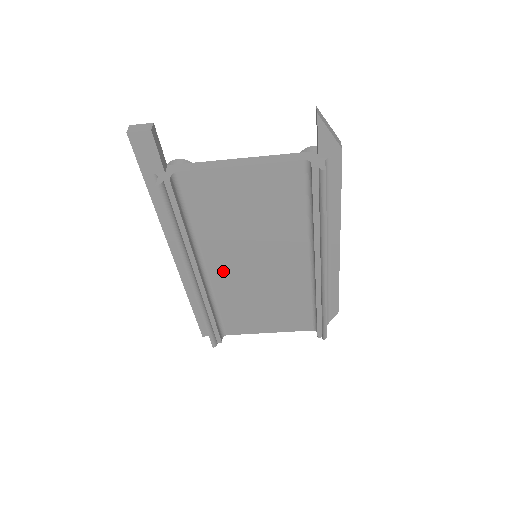
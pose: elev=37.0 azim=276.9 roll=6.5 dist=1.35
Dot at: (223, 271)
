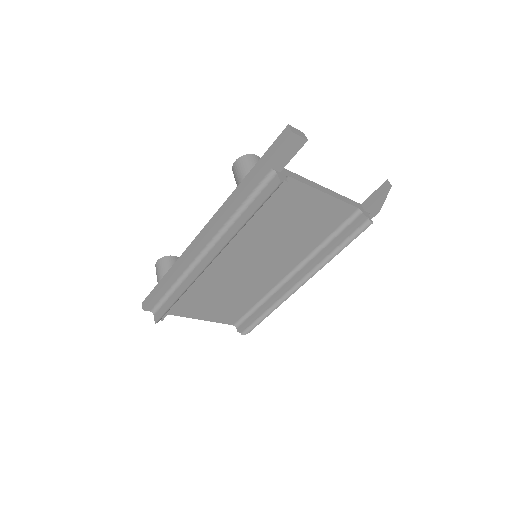
Dot at: (228, 260)
